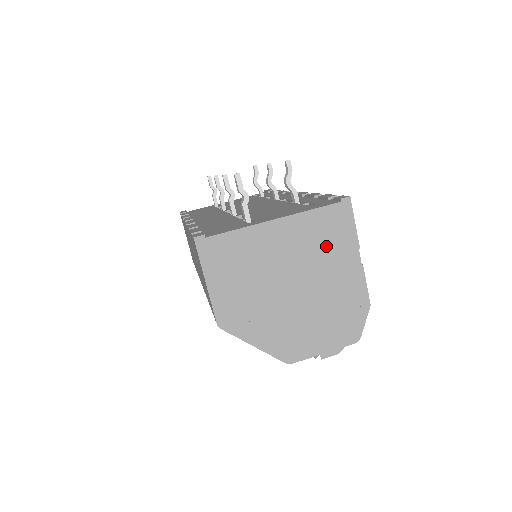
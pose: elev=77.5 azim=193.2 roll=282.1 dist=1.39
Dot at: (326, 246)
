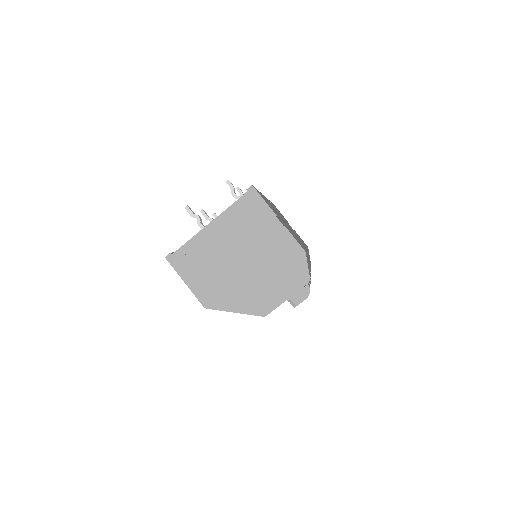
Dot at: (252, 225)
